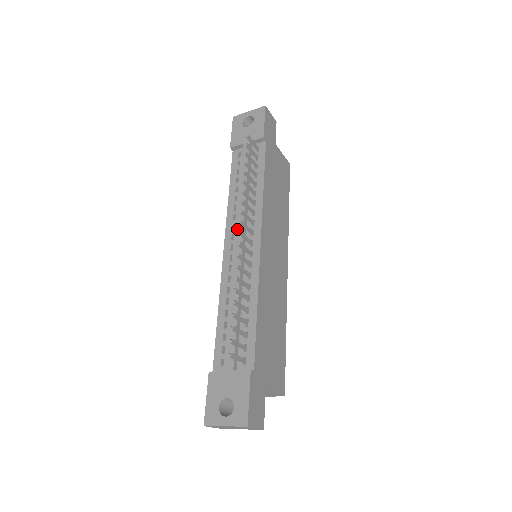
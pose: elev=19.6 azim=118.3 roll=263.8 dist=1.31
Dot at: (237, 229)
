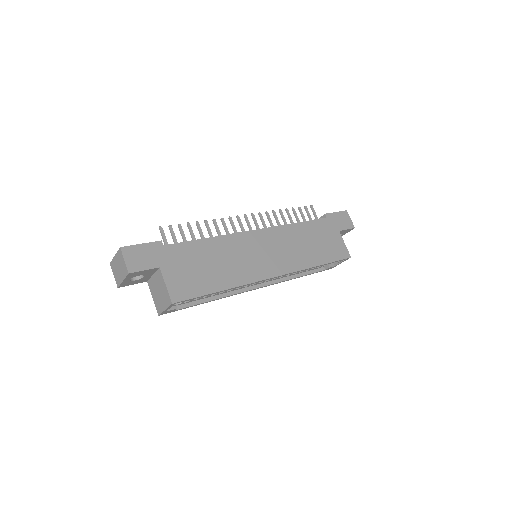
Dot at: occluded
